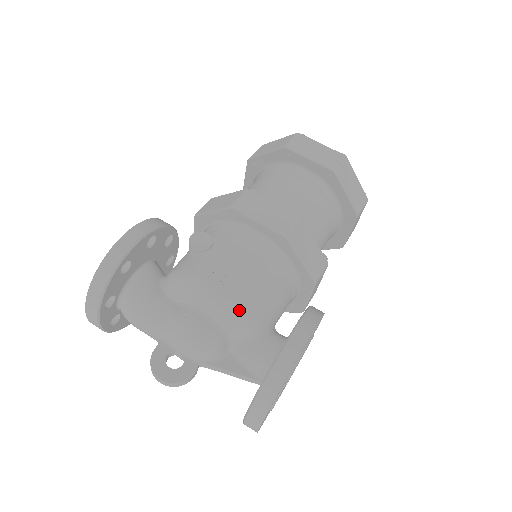
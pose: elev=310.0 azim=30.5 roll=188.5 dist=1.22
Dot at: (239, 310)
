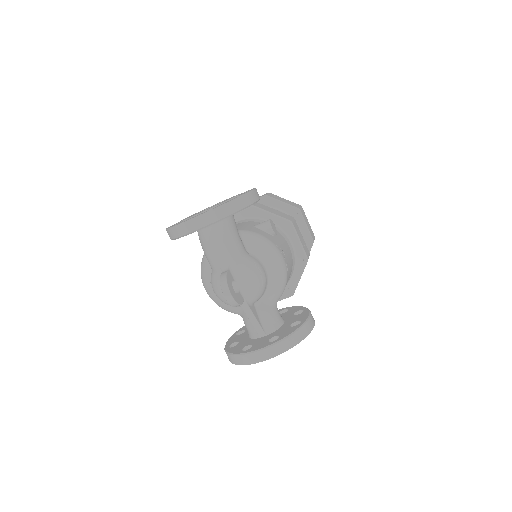
Dot at: (285, 283)
